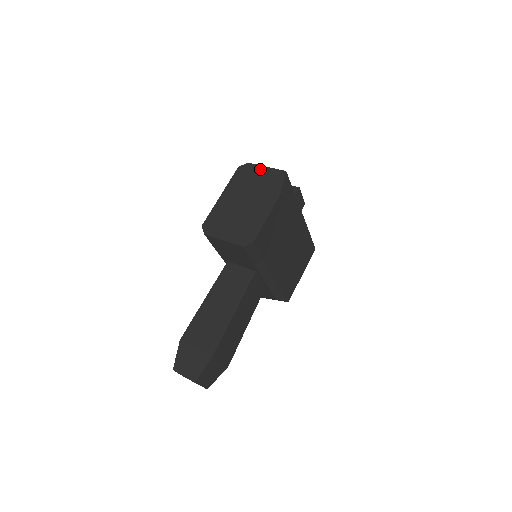
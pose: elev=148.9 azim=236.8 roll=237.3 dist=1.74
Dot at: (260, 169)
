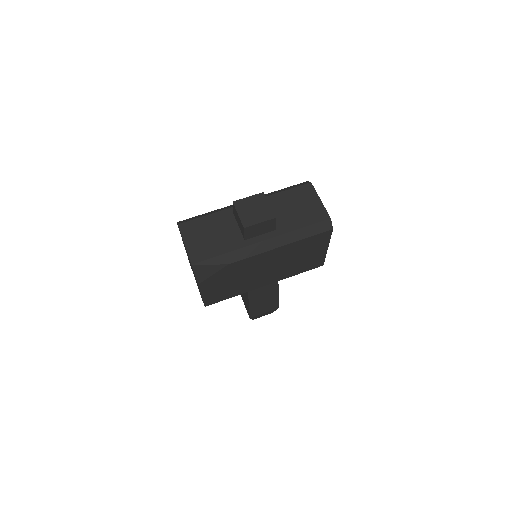
Dot at: occluded
